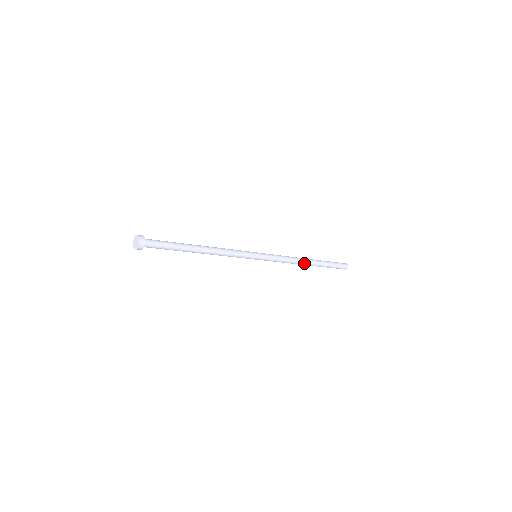
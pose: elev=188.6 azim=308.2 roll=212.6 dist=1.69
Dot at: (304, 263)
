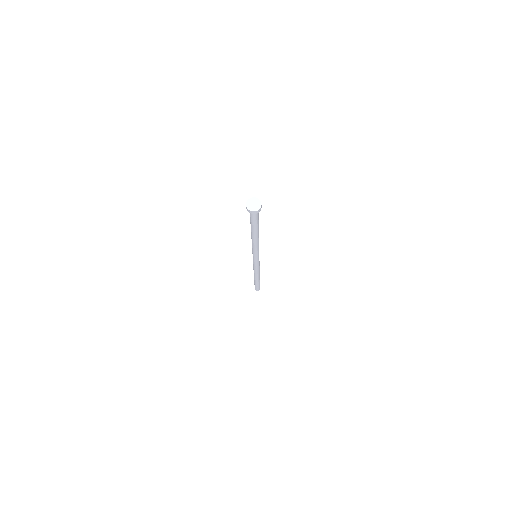
Dot at: (259, 273)
